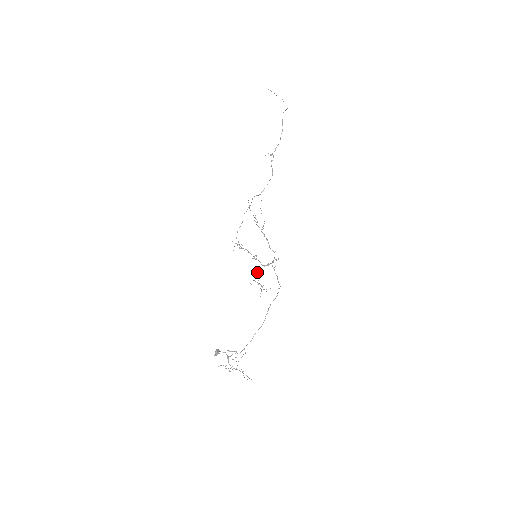
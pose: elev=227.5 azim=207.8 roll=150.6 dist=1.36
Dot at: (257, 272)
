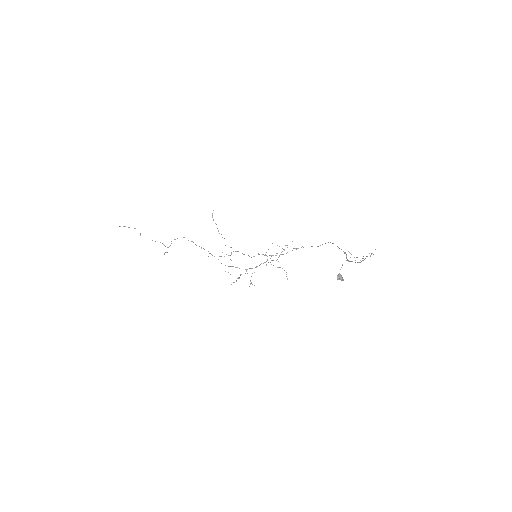
Dot at: (270, 262)
